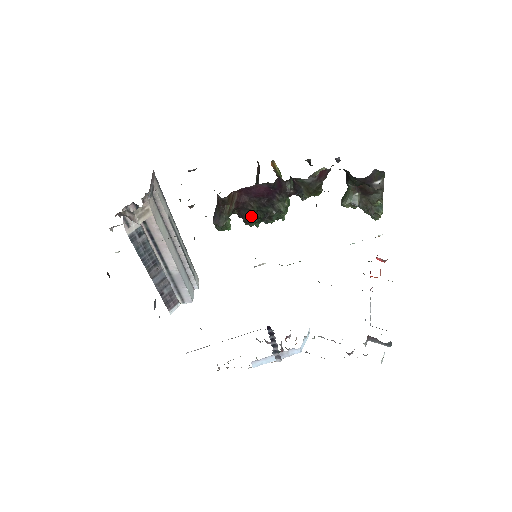
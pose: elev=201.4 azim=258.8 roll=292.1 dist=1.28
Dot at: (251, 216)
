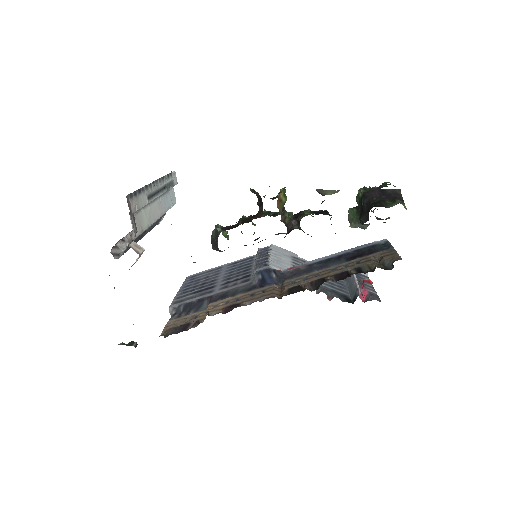
Dot at: occluded
